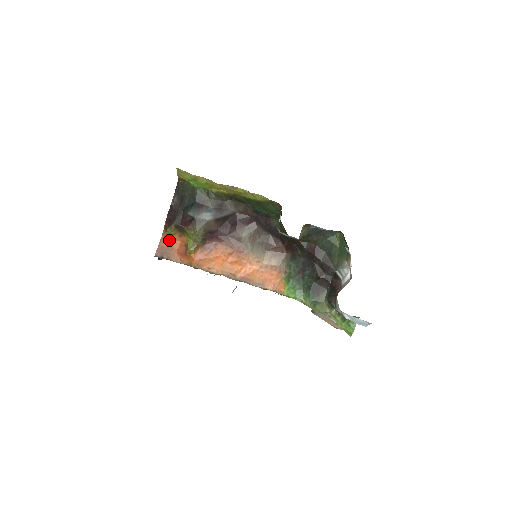
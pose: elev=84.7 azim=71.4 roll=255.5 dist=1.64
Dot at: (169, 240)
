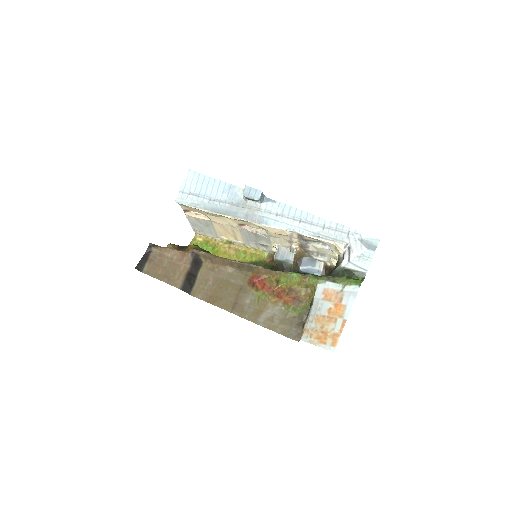
Dot at: occluded
